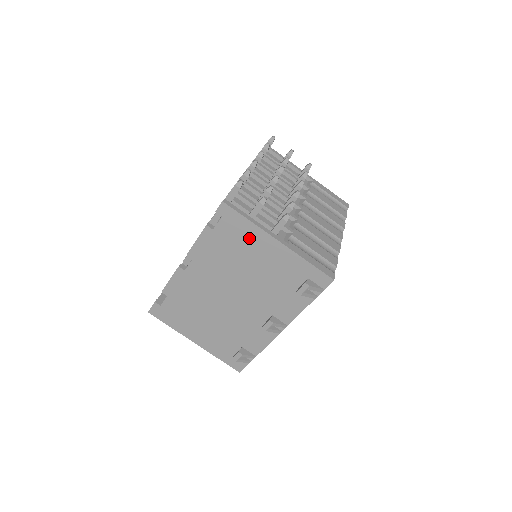
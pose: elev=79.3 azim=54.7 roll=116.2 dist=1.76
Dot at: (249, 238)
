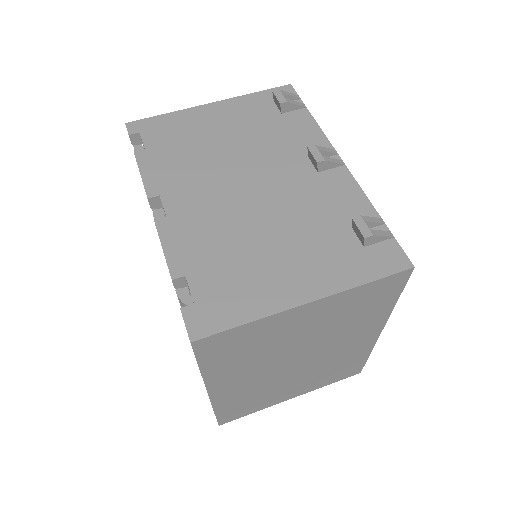
Dot at: (185, 124)
